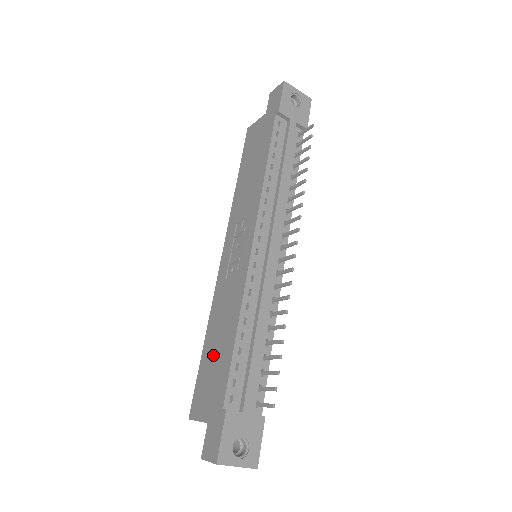
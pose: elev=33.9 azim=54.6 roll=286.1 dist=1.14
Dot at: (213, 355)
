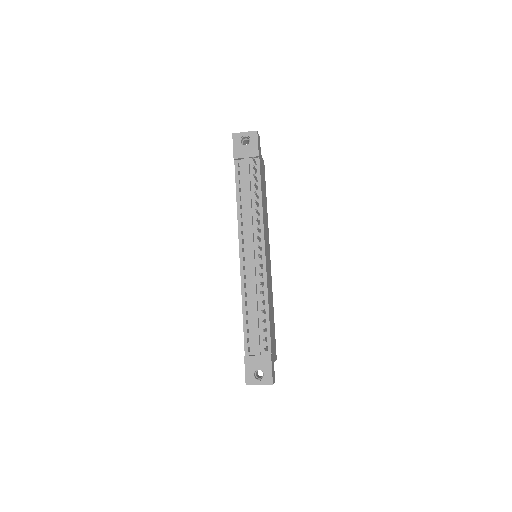
Dot at: occluded
